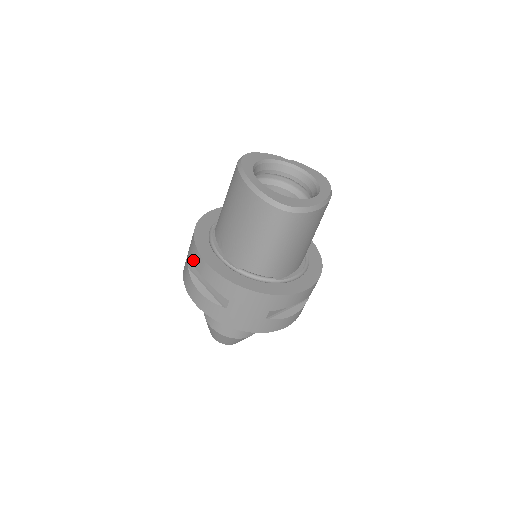
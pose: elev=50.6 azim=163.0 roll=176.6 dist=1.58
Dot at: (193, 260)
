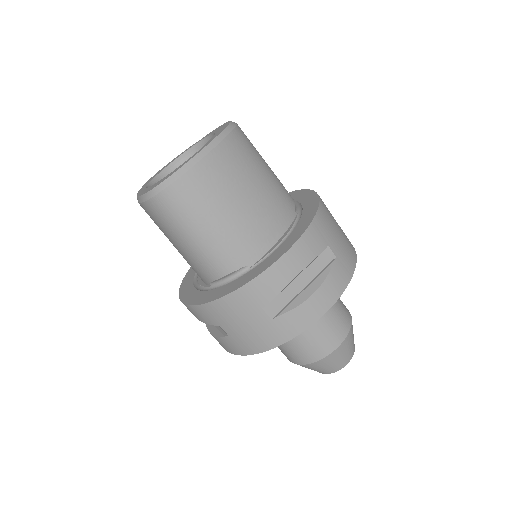
Dot at: occluded
